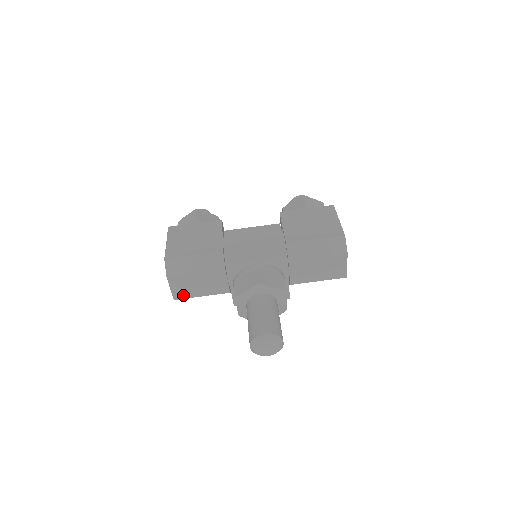
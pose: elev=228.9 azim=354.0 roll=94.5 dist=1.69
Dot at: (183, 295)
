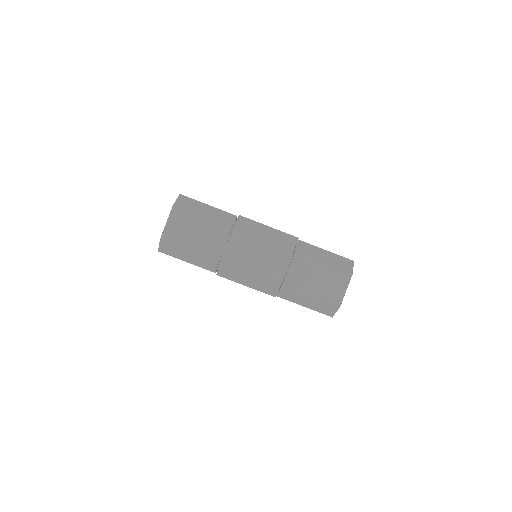
Dot at: (173, 237)
